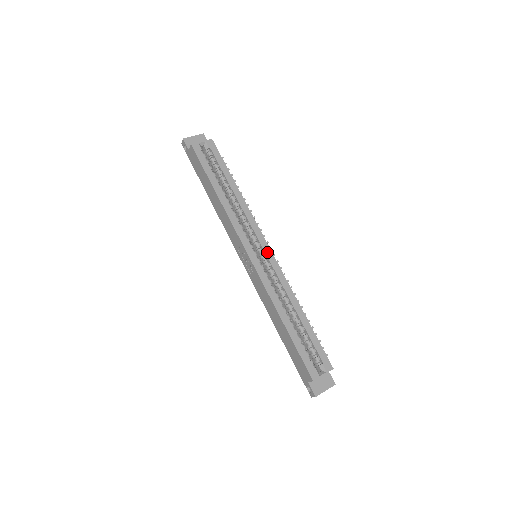
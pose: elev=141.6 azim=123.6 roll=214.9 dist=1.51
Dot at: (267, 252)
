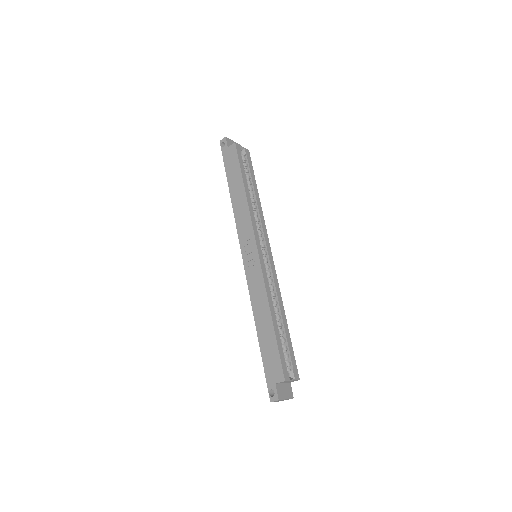
Dot at: (270, 255)
